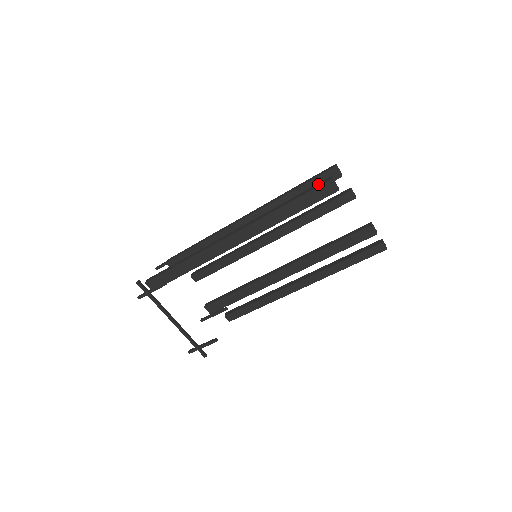
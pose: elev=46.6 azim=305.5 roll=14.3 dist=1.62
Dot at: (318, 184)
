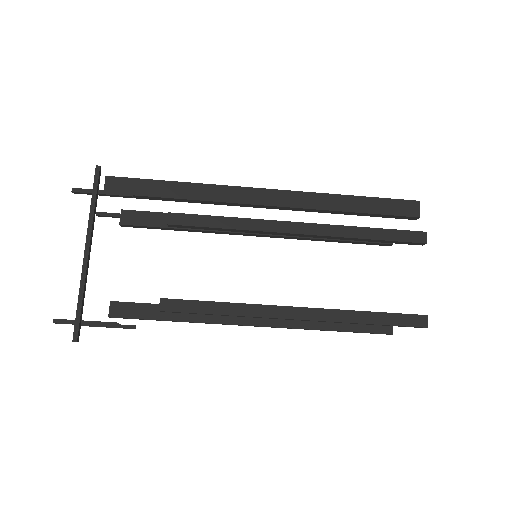
Dot at: (400, 201)
